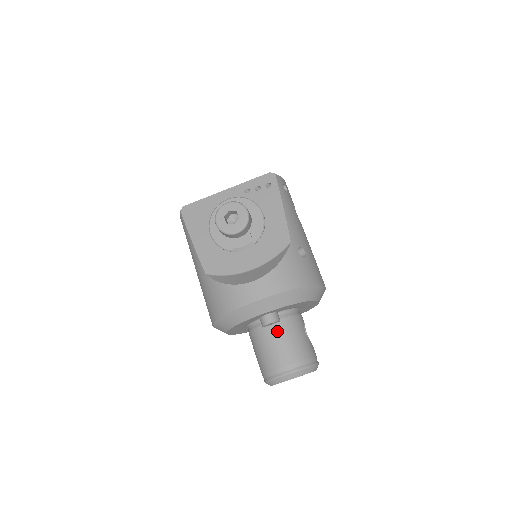
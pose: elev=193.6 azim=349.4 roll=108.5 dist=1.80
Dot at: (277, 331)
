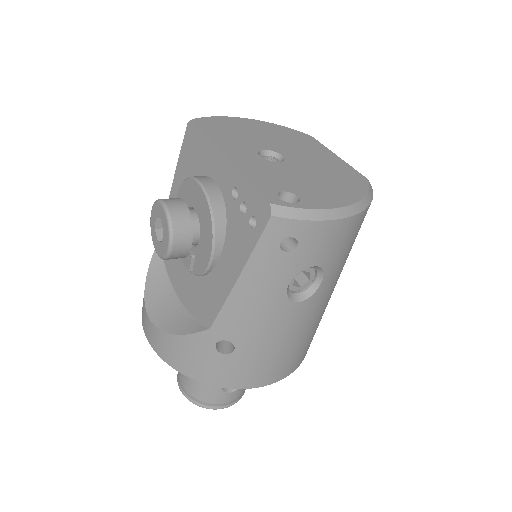
Dot at: occluded
